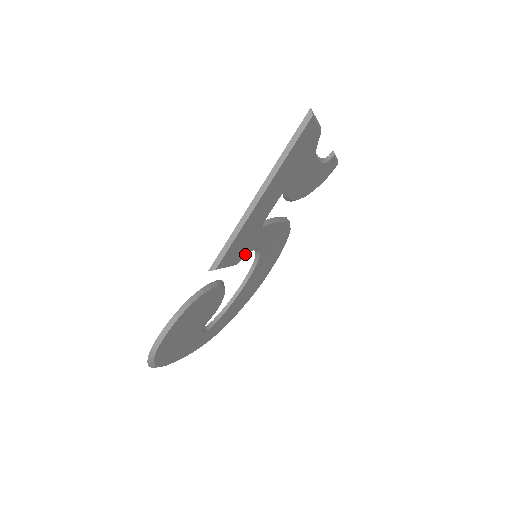
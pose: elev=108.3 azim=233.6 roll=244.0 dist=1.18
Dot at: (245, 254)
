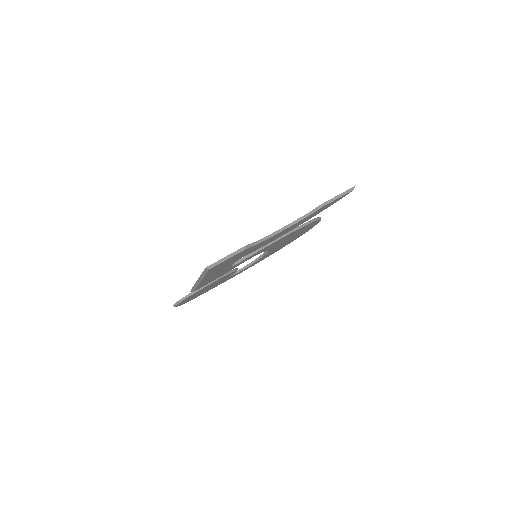
Dot at: occluded
